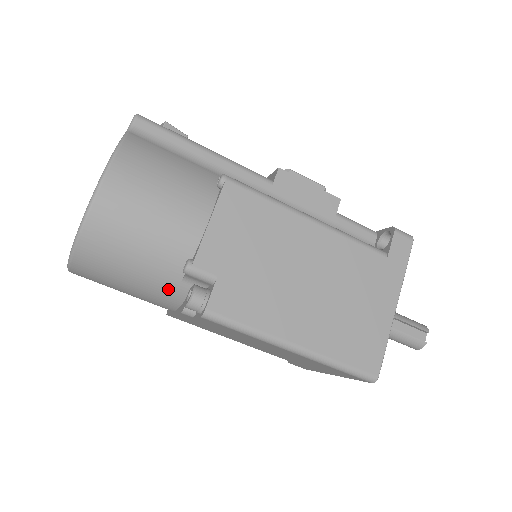
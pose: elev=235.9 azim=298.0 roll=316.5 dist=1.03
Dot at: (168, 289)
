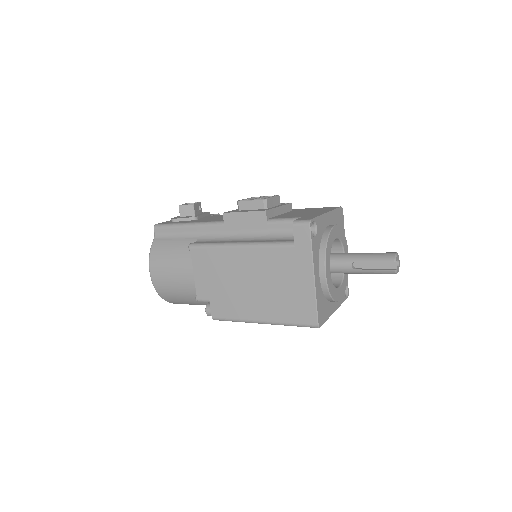
Dot at: occluded
